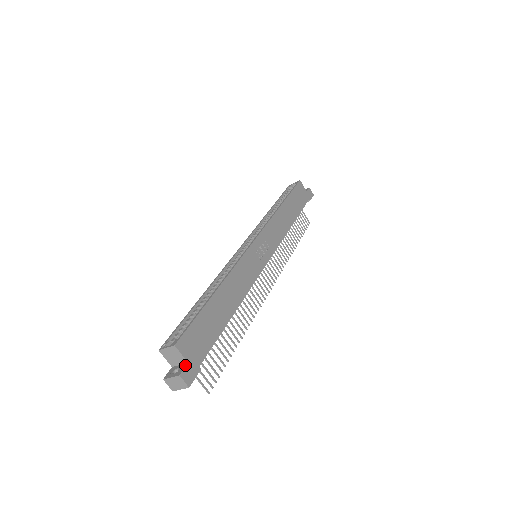
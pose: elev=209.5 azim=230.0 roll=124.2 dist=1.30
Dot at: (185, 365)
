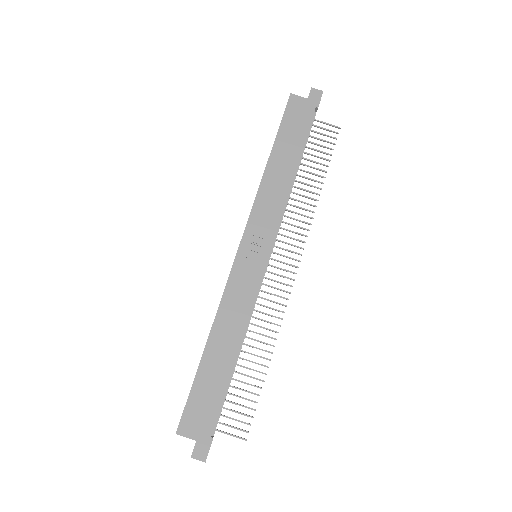
Dot at: (195, 444)
